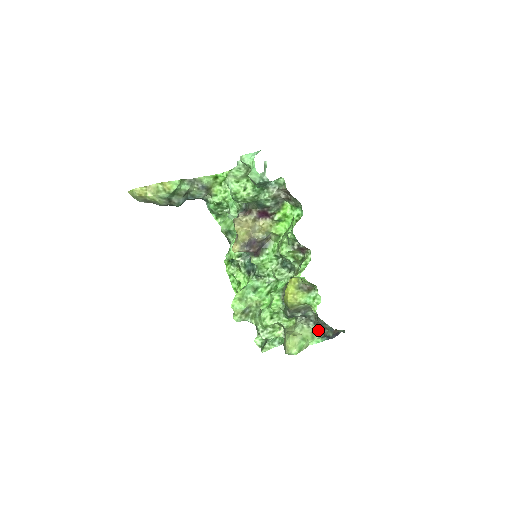
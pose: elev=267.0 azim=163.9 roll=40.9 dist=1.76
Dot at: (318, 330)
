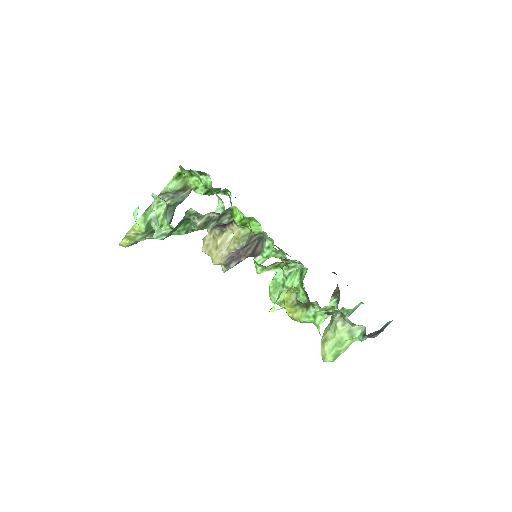
Dot at: occluded
